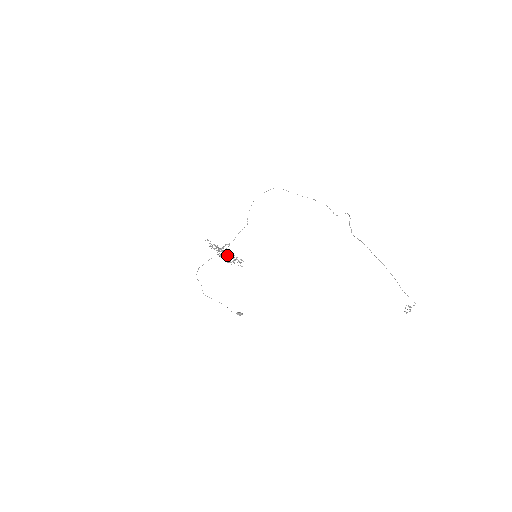
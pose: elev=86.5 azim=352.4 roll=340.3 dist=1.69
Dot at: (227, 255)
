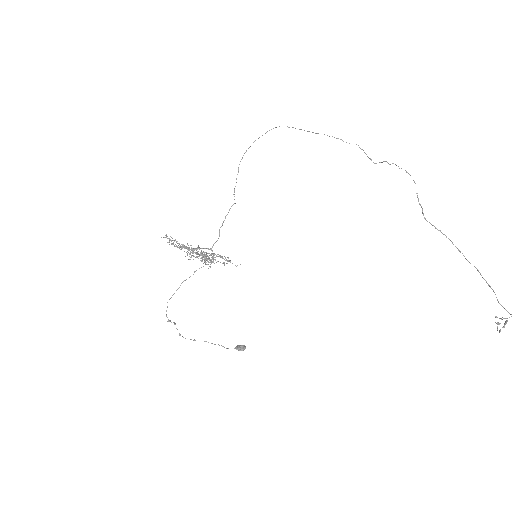
Dot at: (205, 258)
